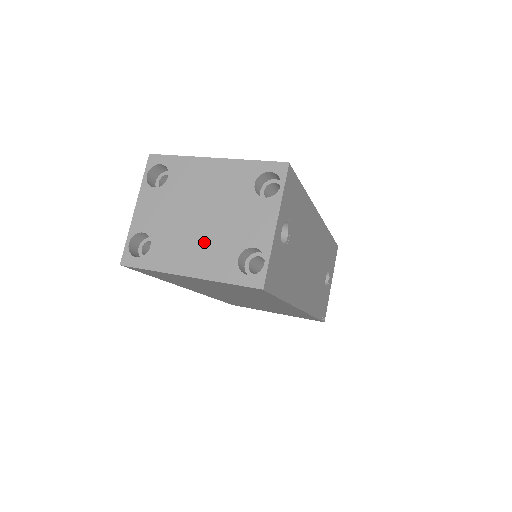
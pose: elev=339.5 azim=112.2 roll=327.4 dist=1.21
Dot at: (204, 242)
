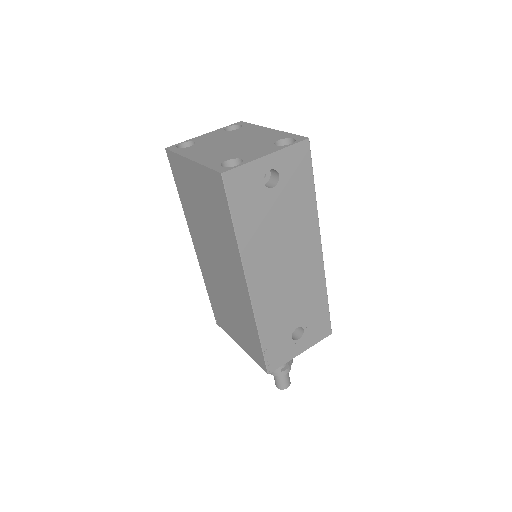
Dot at: (219, 151)
